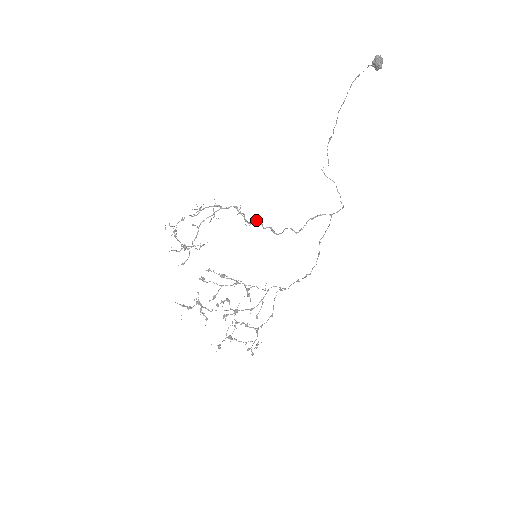
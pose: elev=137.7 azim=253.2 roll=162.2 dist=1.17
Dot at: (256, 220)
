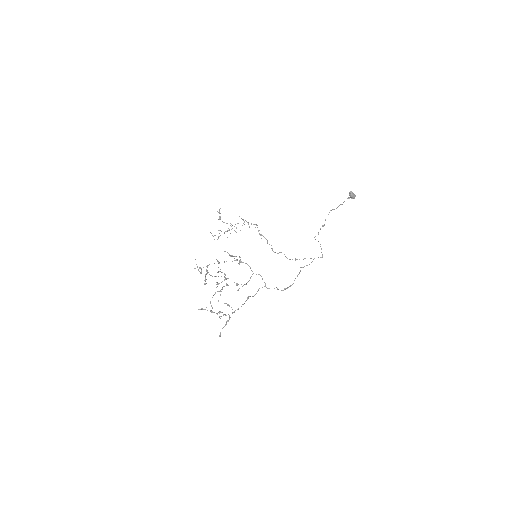
Dot at: occluded
